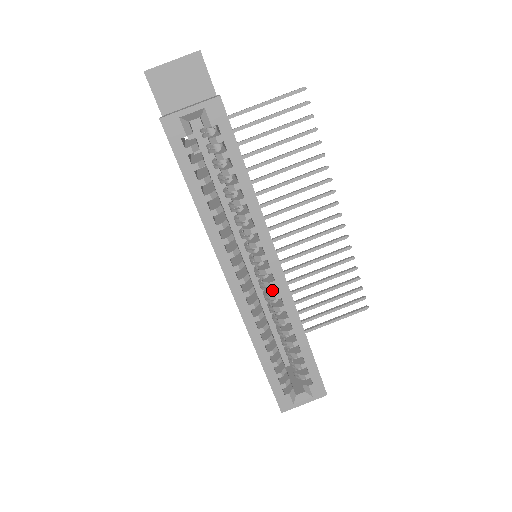
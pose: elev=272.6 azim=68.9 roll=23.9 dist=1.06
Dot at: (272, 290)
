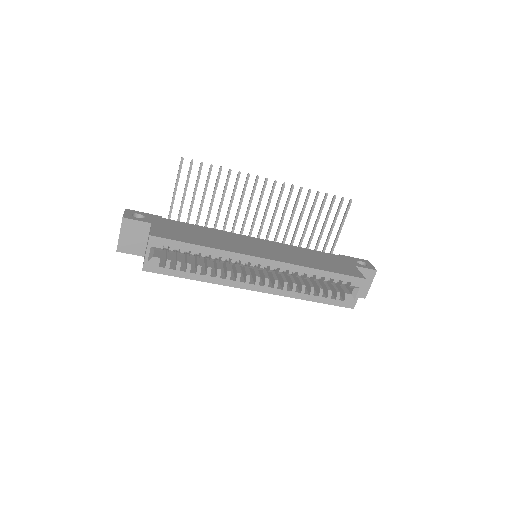
Dot at: (277, 268)
